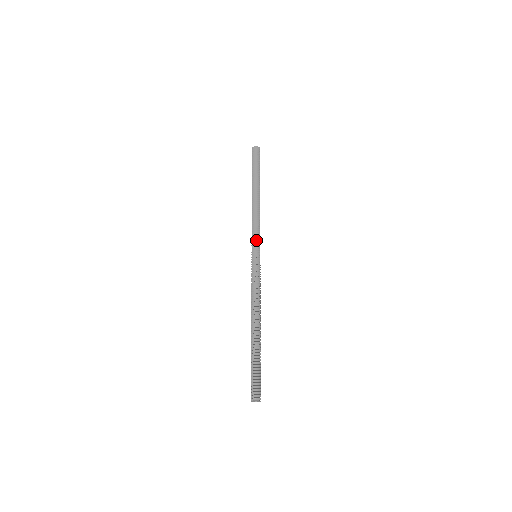
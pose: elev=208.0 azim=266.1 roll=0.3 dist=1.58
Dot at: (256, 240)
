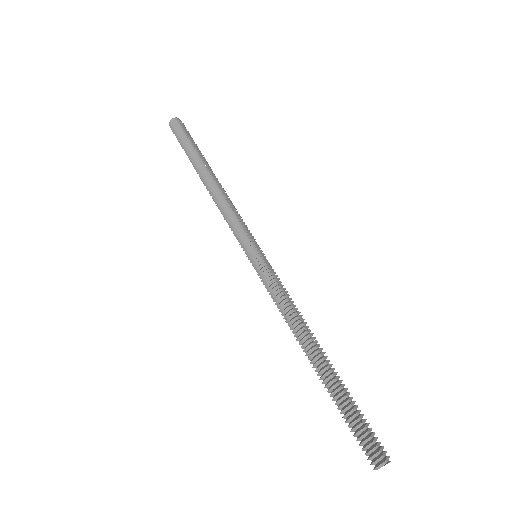
Dot at: (241, 237)
